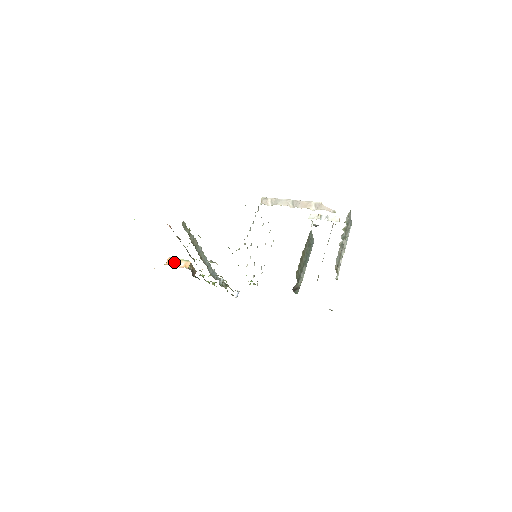
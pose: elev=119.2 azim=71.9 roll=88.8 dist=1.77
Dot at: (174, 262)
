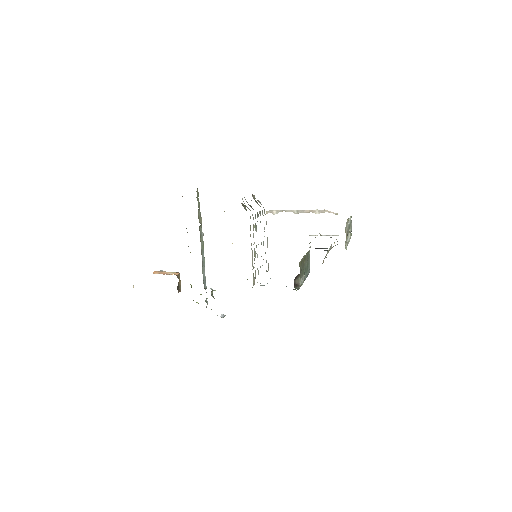
Dot at: (161, 272)
